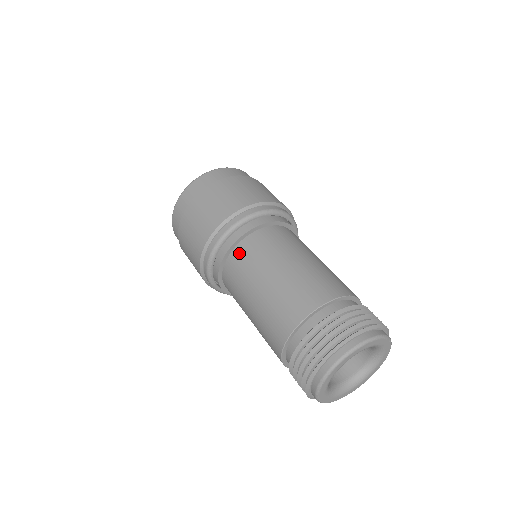
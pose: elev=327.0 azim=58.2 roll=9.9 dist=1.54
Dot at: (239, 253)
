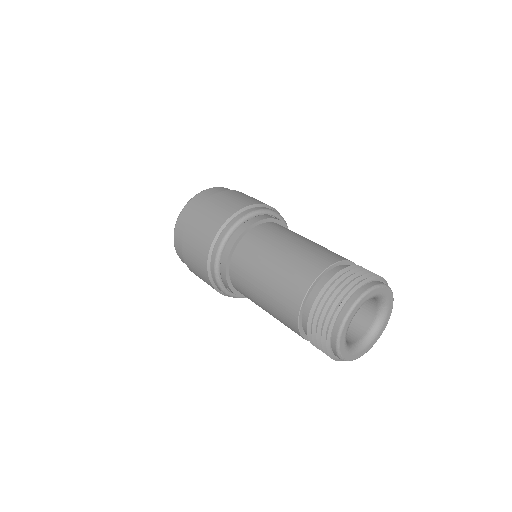
Dot at: (237, 259)
